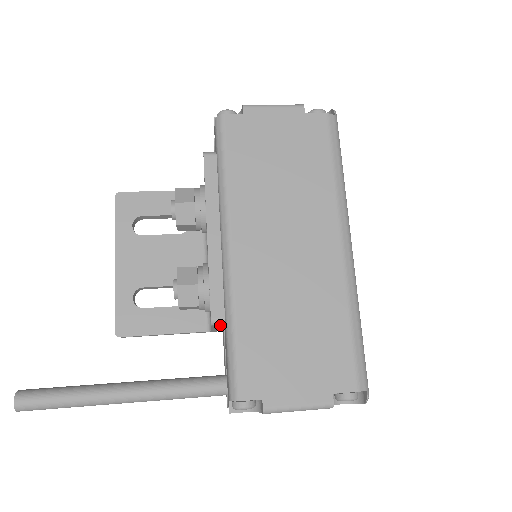
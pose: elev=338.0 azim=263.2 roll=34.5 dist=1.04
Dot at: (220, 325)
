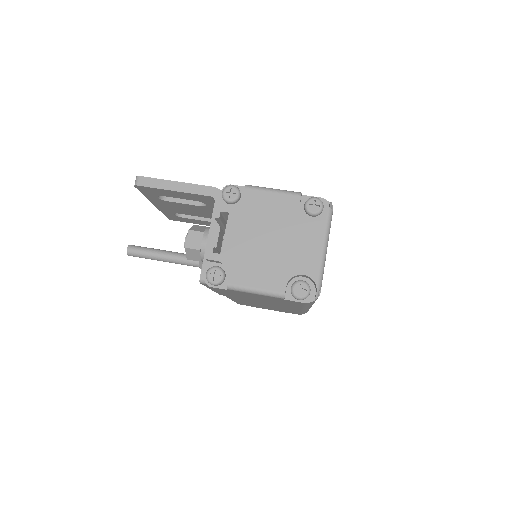
Dot at: occluded
